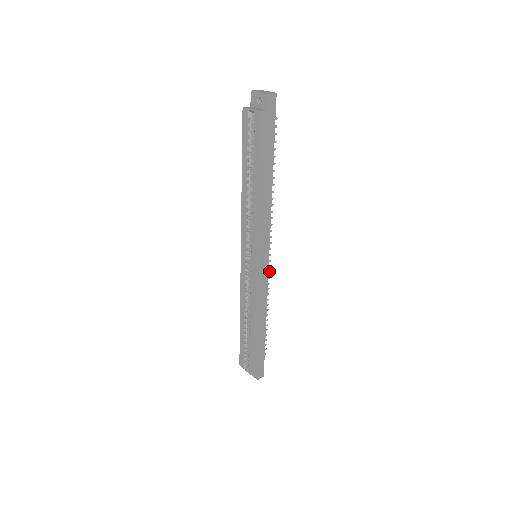
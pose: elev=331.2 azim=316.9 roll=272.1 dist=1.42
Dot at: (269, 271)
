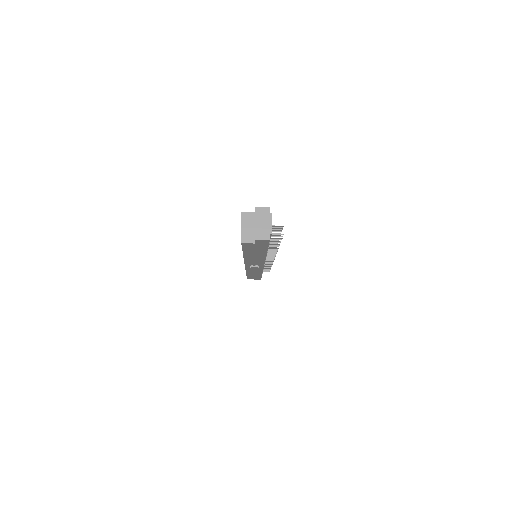
Dot at: (272, 261)
